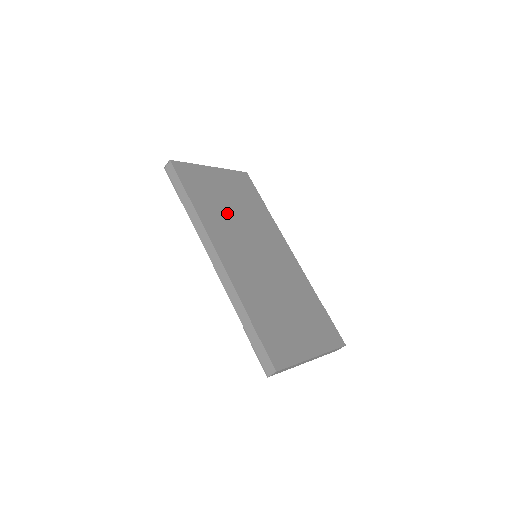
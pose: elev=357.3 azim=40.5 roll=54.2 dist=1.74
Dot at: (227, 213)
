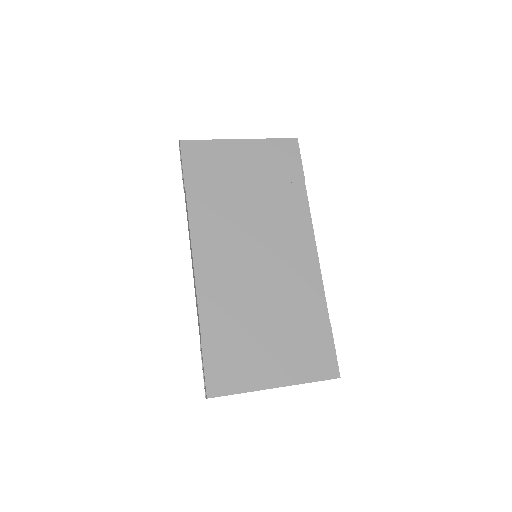
Dot at: (233, 203)
